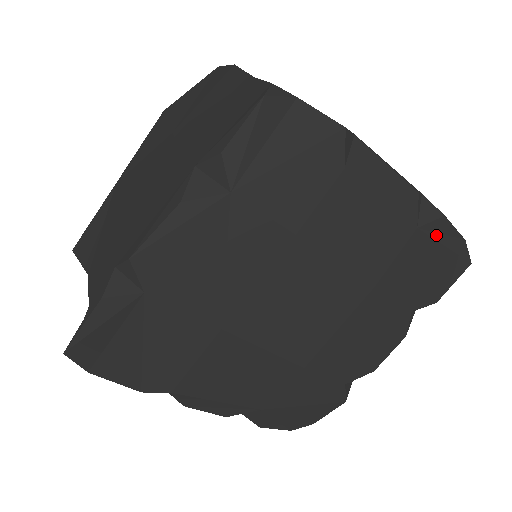
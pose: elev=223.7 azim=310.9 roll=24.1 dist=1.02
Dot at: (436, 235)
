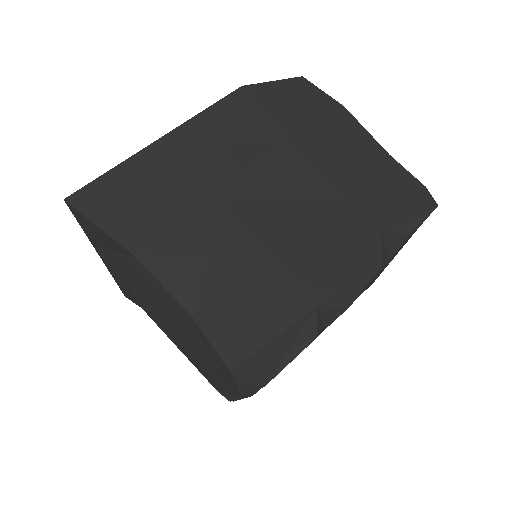
Dot at: occluded
